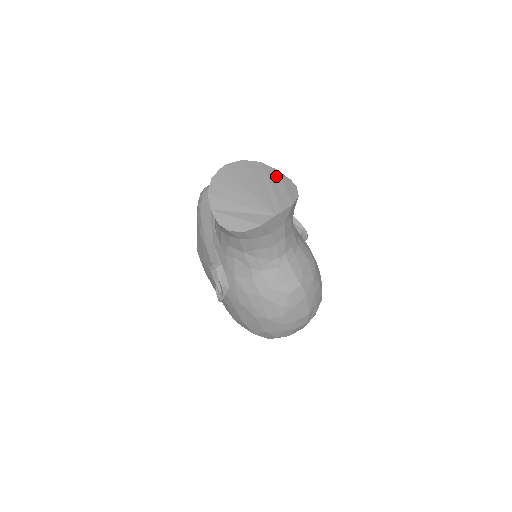
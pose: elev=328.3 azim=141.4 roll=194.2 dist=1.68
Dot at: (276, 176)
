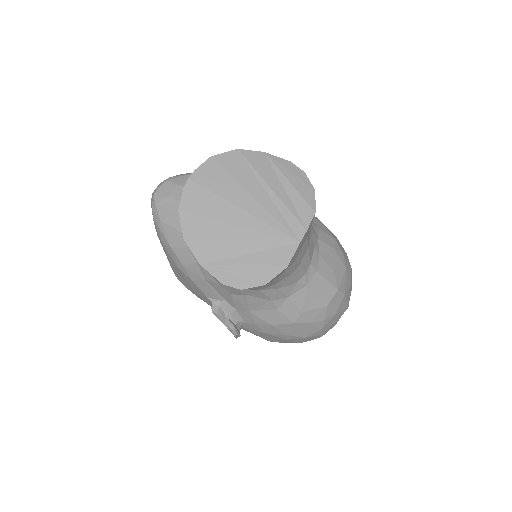
Dot at: (269, 166)
